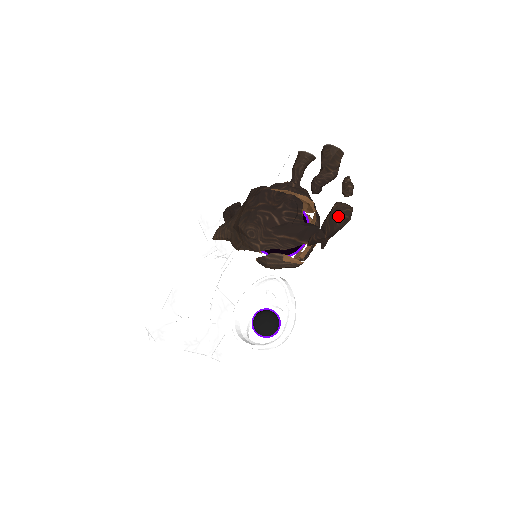
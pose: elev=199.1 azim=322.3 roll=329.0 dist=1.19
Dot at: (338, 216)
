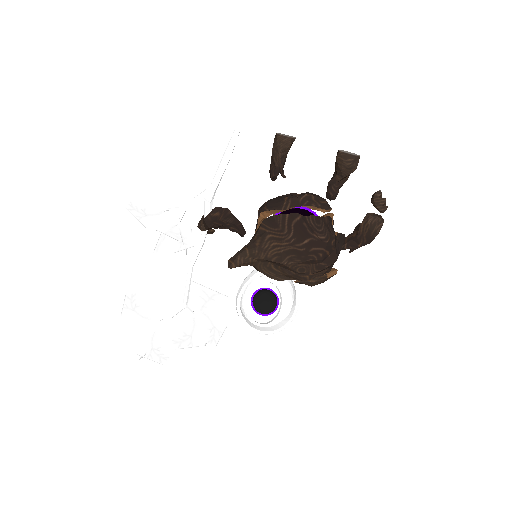
Dot at: (378, 233)
